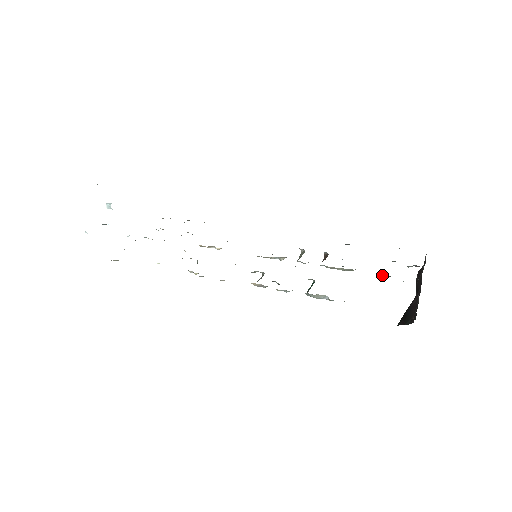
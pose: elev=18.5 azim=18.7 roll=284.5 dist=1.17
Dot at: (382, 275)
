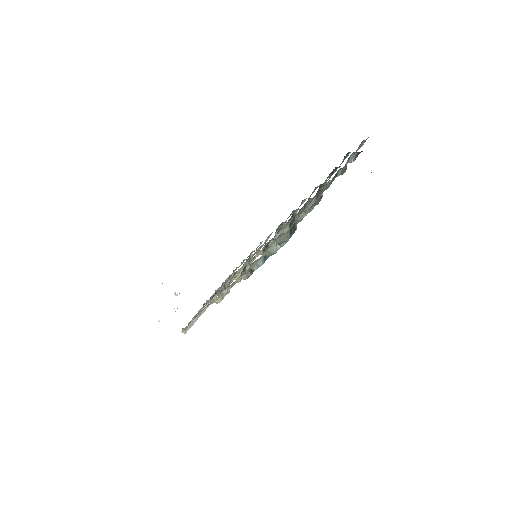
Dot at: occluded
